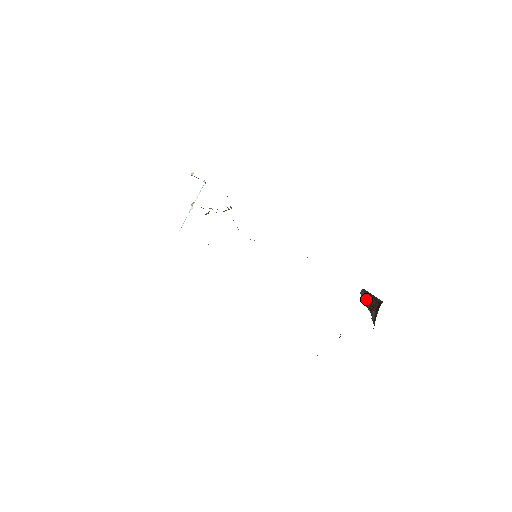
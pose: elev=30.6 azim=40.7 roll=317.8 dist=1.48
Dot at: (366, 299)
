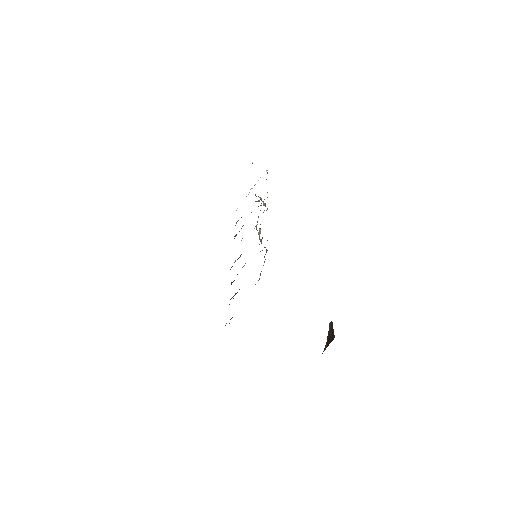
Dot at: (329, 331)
